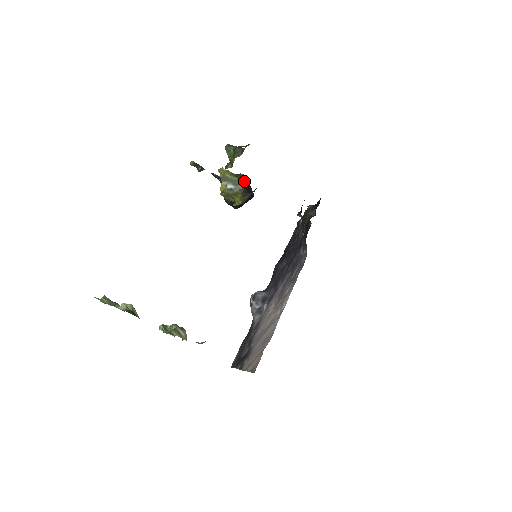
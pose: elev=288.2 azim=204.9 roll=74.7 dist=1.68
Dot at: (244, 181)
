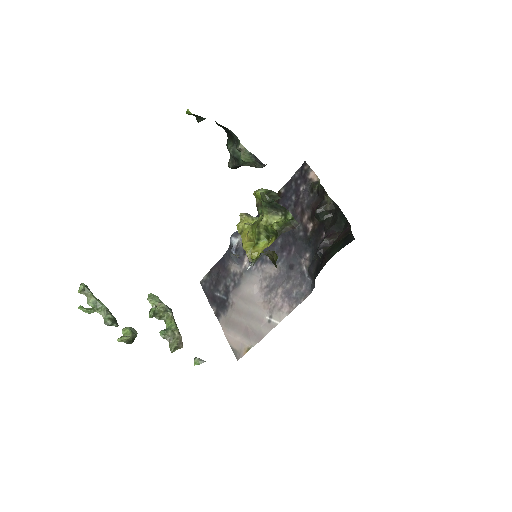
Dot at: occluded
